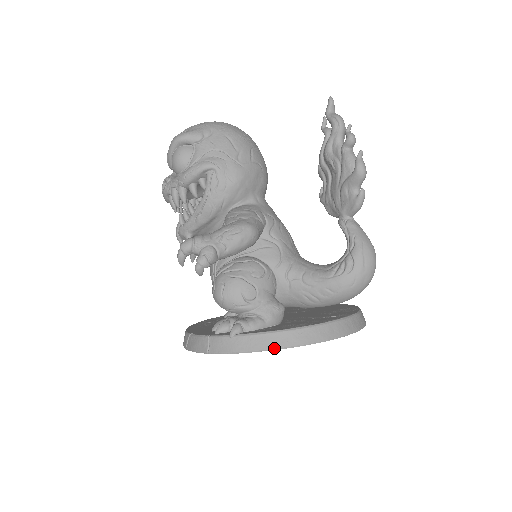
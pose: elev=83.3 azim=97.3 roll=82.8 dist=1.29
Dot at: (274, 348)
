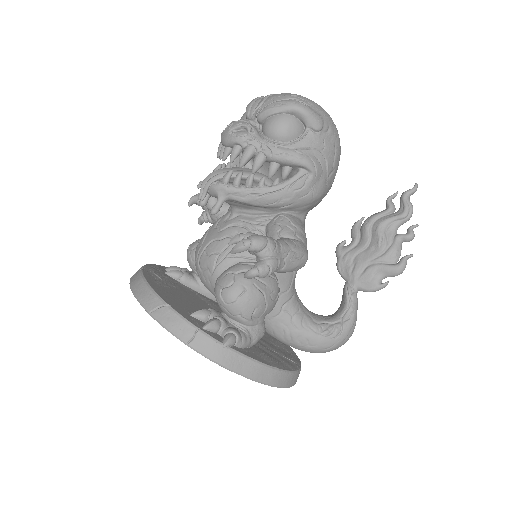
Dot at: (254, 379)
